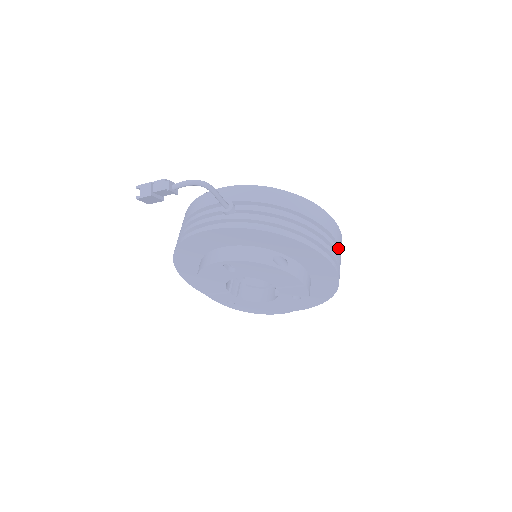
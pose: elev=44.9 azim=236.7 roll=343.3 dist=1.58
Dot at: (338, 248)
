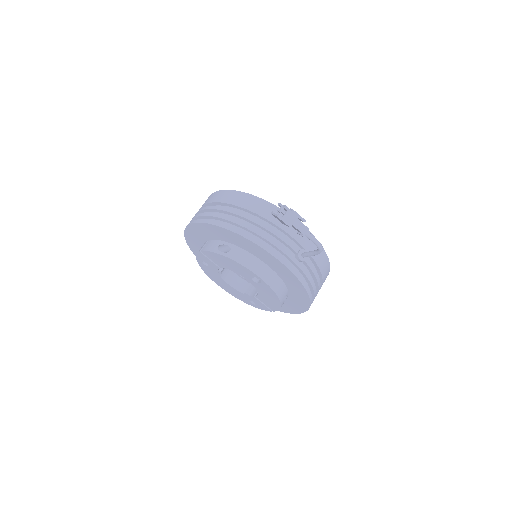
Dot at: occluded
